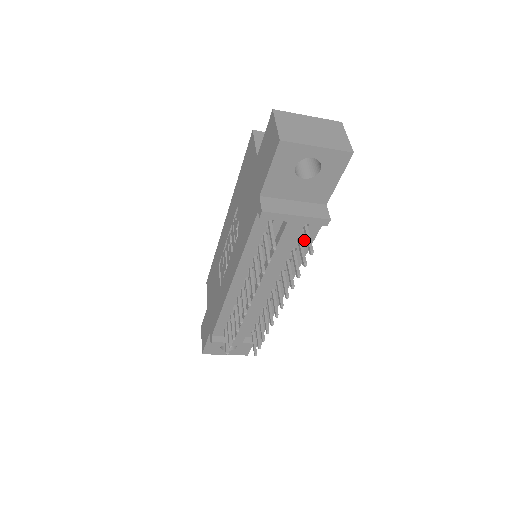
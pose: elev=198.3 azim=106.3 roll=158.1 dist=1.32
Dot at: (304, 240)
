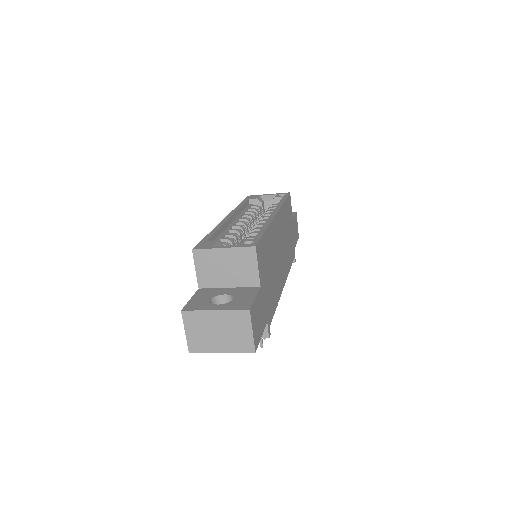
Dot at: occluded
